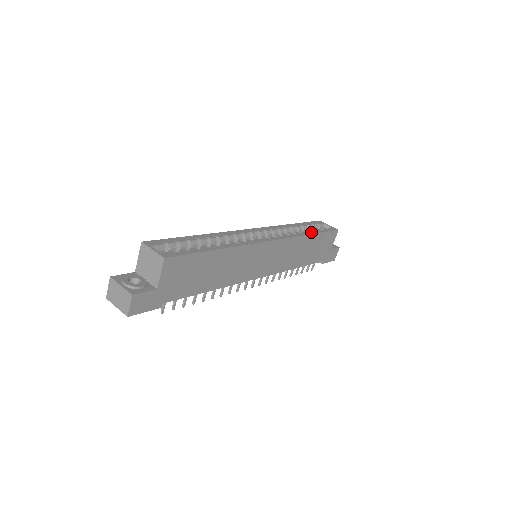
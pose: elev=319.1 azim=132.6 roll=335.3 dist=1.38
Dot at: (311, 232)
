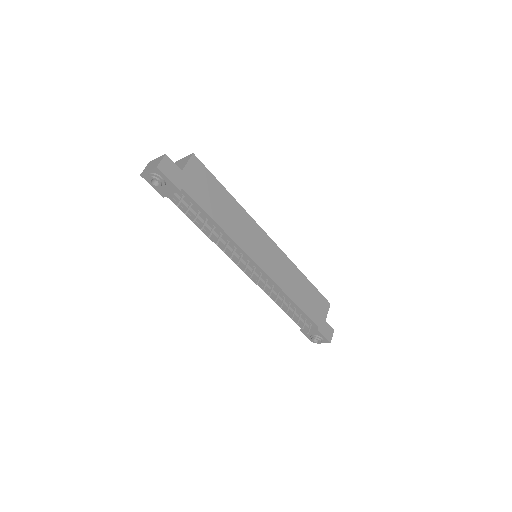
Dot at: occluded
